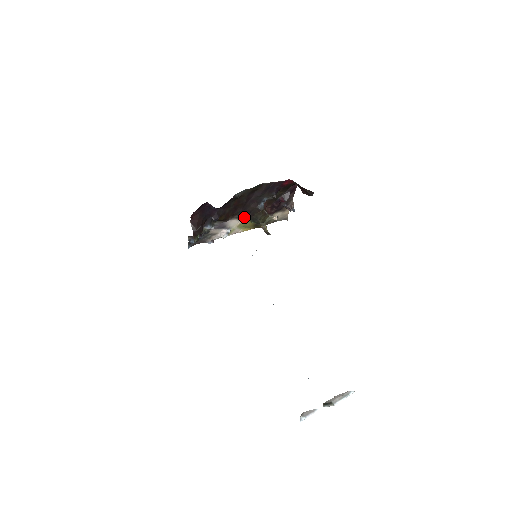
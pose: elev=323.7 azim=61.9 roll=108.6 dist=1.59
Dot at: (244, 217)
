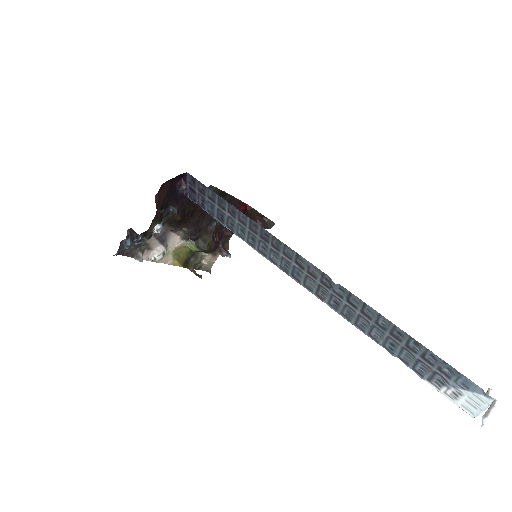
Dot at: (189, 236)
